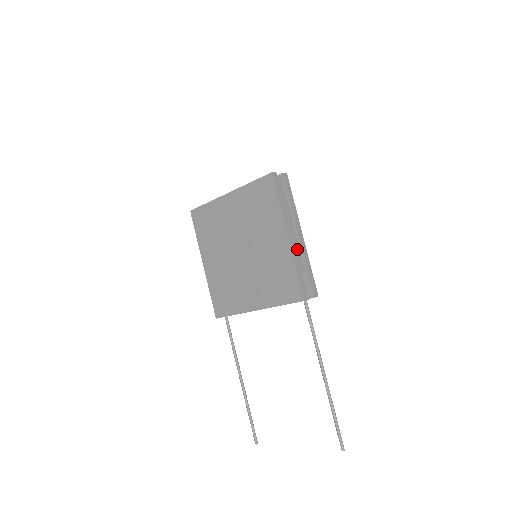
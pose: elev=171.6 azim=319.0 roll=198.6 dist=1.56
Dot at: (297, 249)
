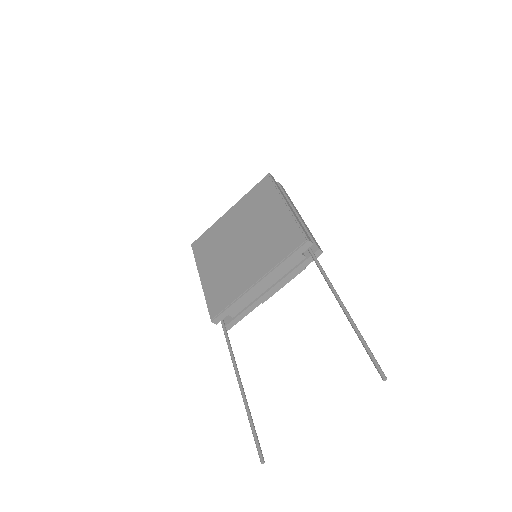
Dot at: occluded
